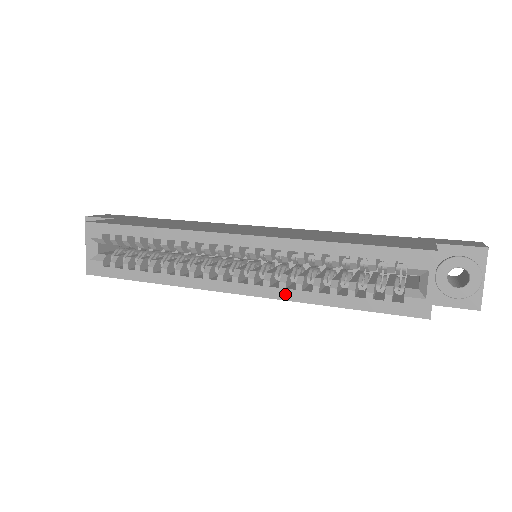
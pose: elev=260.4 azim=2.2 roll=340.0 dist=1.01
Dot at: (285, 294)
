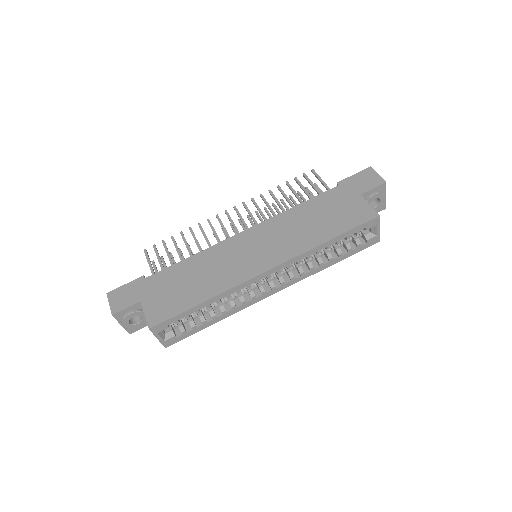
Dot at: (305, 276)
